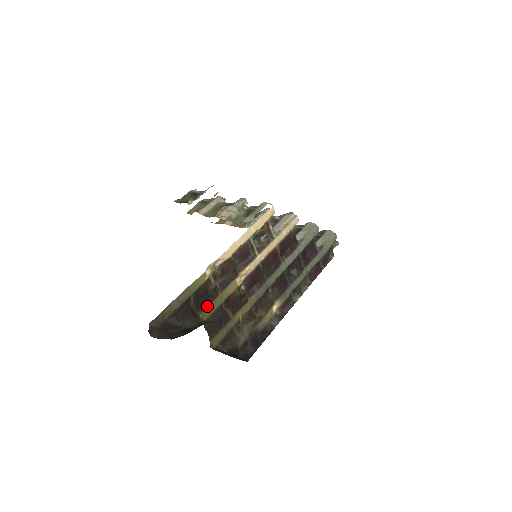
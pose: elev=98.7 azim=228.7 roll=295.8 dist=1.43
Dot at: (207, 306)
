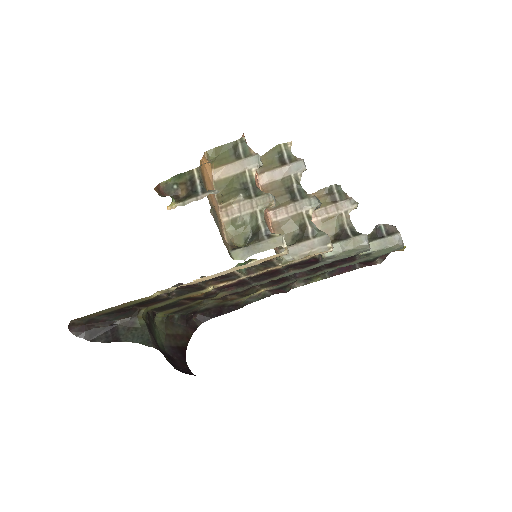
Dot at: (154, 304)
